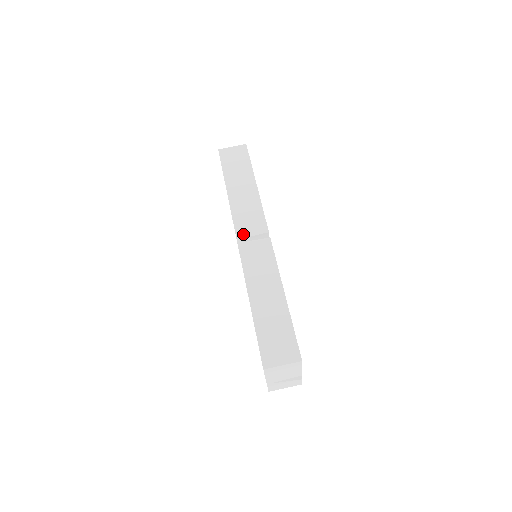
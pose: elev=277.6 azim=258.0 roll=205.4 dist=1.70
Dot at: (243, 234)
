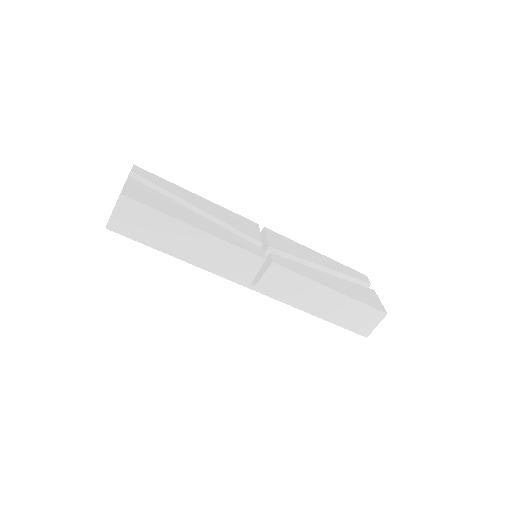
Dot at: (247, 280)
